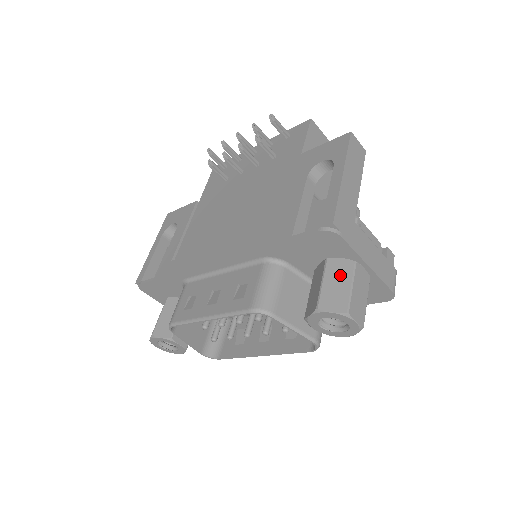
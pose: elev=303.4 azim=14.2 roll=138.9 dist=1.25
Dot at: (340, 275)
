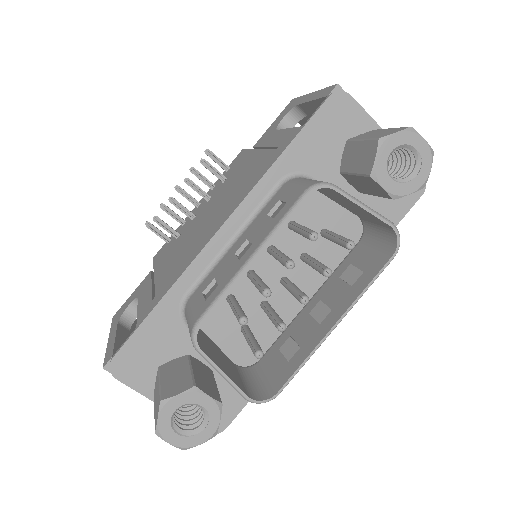
Dot at: (372, 133)
